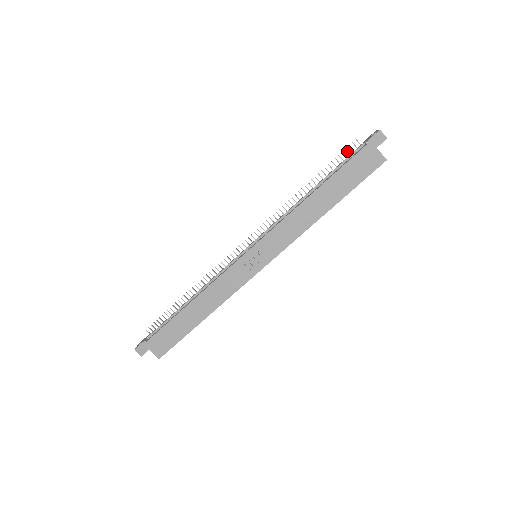
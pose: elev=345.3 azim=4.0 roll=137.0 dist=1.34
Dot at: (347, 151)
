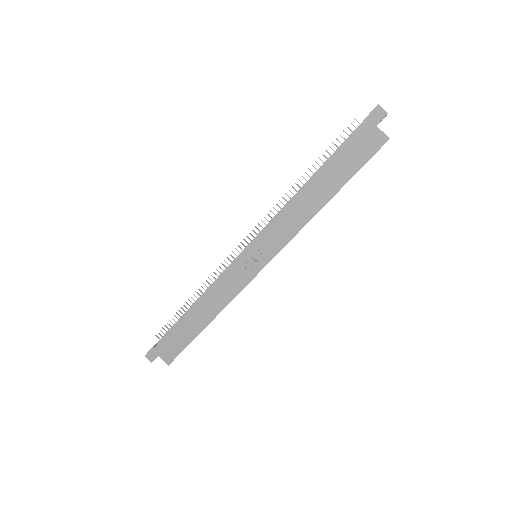
Dot at: occluded
